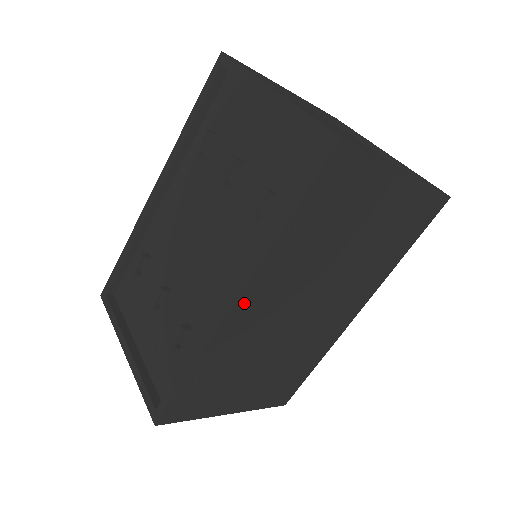
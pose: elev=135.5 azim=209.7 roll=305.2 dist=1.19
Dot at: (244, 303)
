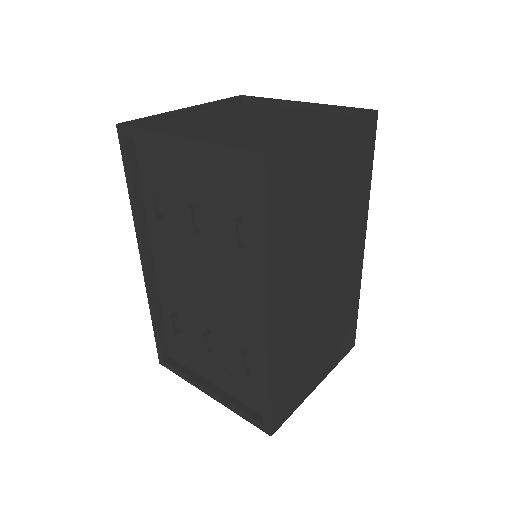
Dot at: (275, 314)
